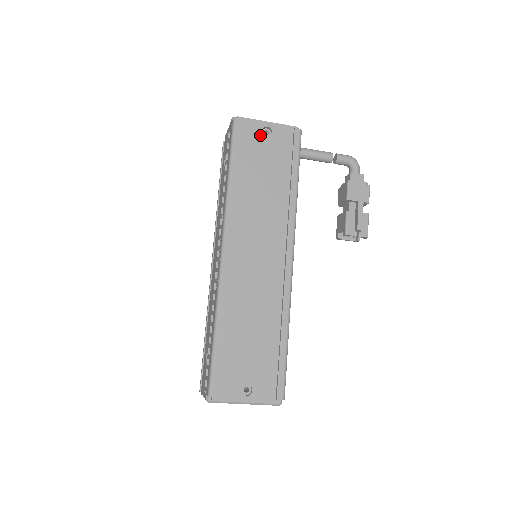
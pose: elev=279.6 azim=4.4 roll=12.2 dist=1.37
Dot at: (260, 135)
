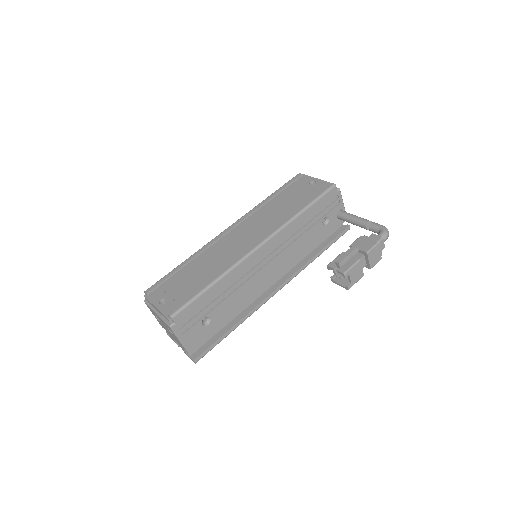
Dot at: (306, 184)
